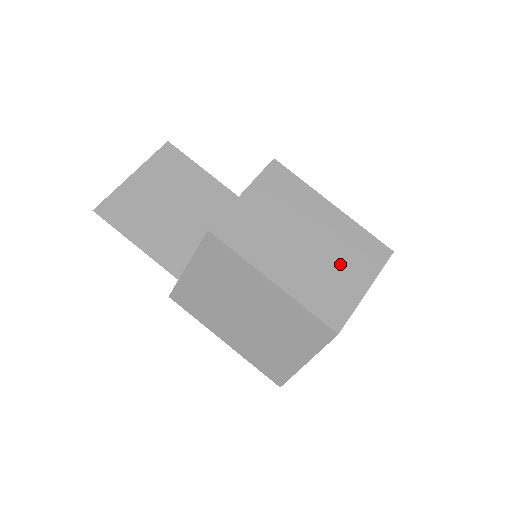
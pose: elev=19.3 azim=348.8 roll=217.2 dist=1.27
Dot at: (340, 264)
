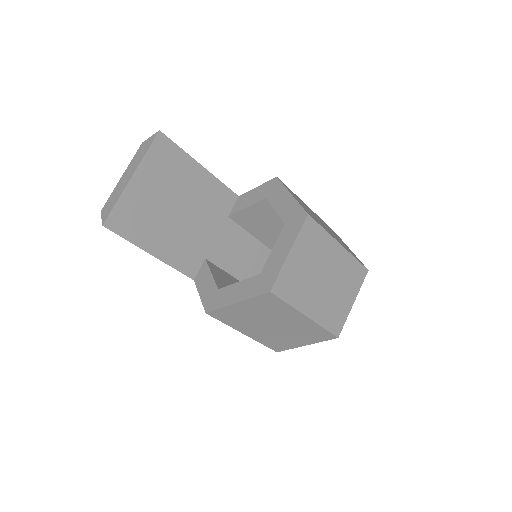
Dot at: (342, 290)
